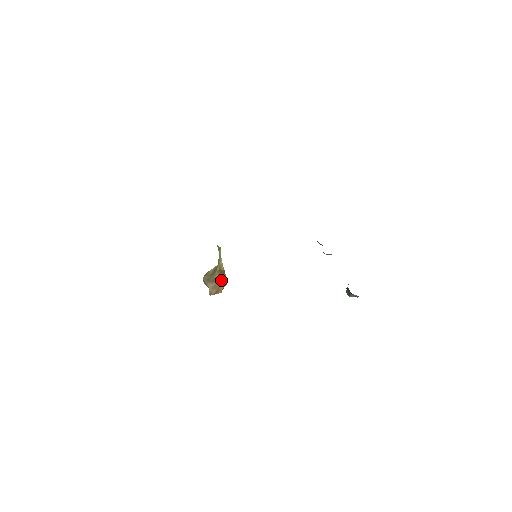
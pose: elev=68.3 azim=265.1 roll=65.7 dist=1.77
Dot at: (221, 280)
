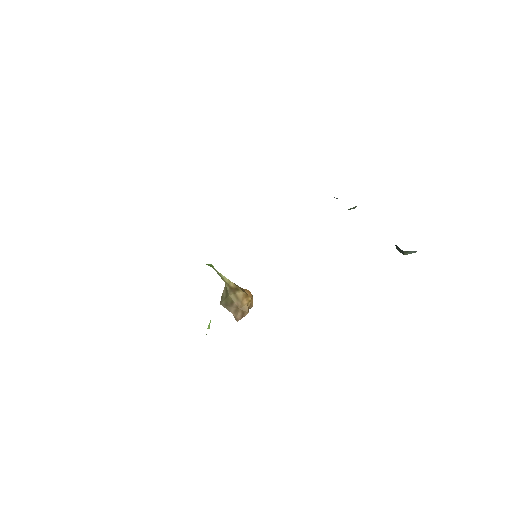
Dot at: (240, 299)
